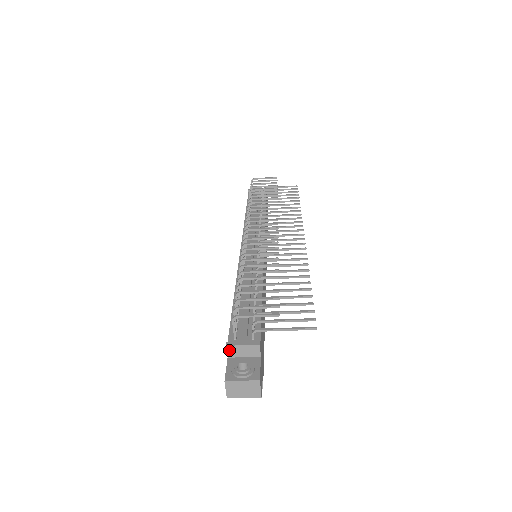
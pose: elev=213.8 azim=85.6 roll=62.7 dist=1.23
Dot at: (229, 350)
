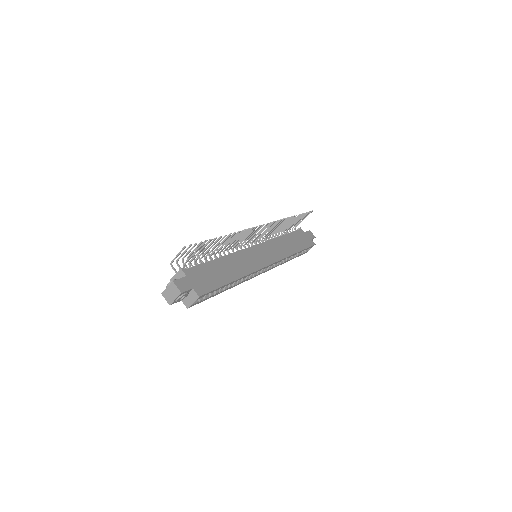
Dot at: occluded
